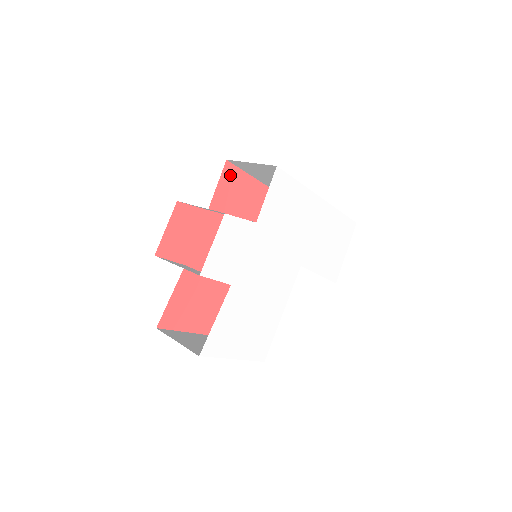
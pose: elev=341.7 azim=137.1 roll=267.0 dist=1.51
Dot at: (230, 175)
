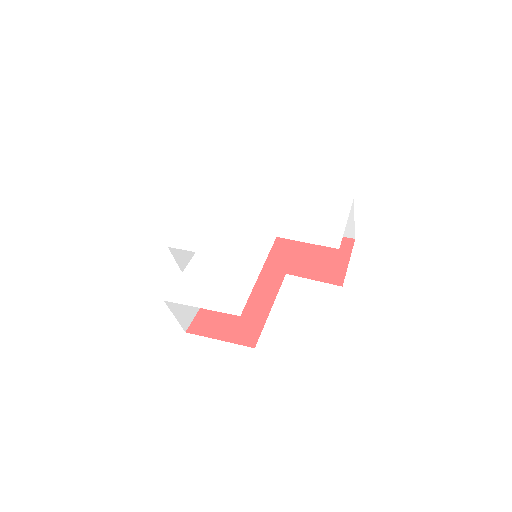
Dot at: occluded
